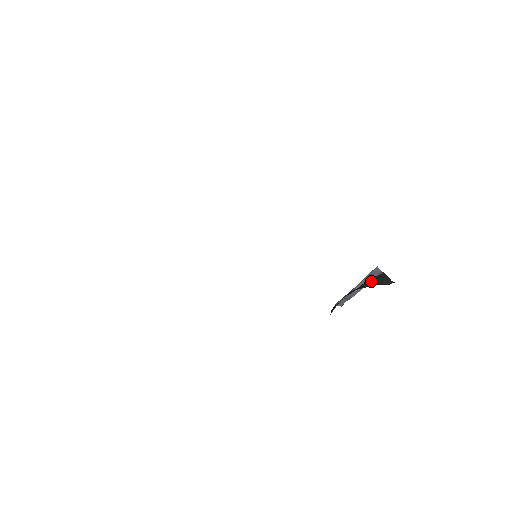
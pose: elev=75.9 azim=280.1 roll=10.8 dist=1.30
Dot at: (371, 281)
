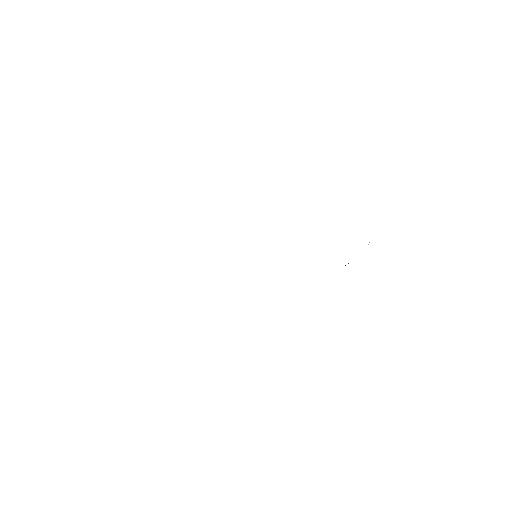
Dot at: occluded
